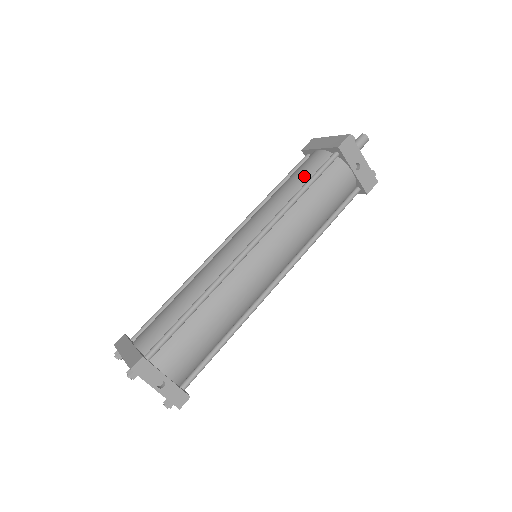
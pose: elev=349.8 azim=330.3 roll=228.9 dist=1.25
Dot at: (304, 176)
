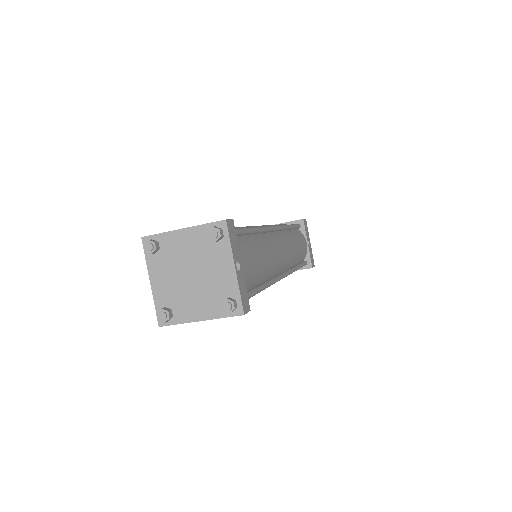
Dot at: occluded
